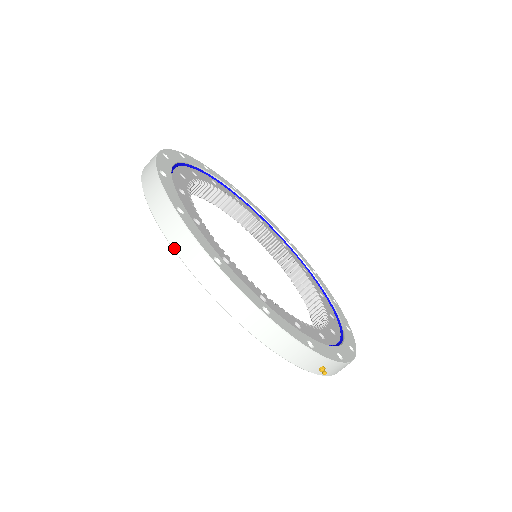
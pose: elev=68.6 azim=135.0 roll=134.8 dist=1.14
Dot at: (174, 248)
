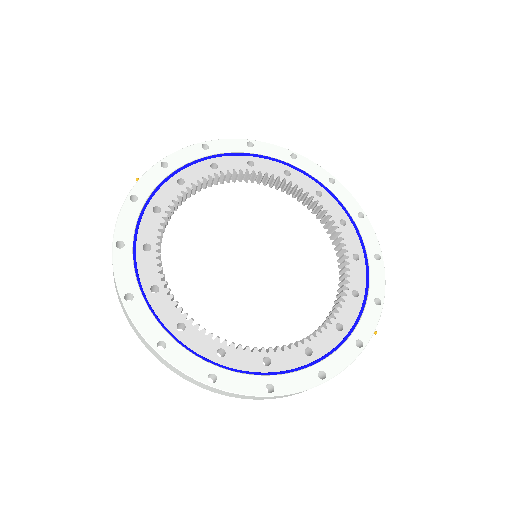
Dot at: occluded
